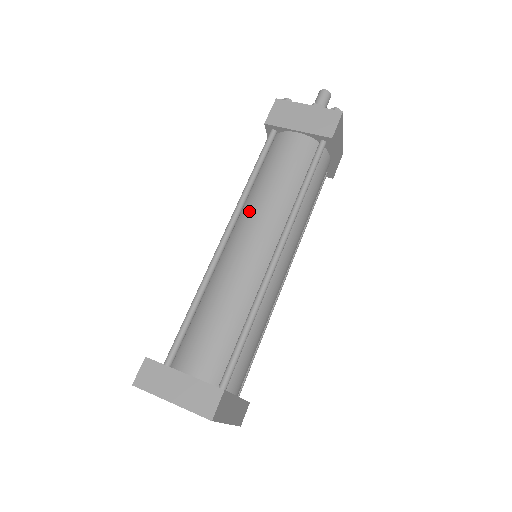
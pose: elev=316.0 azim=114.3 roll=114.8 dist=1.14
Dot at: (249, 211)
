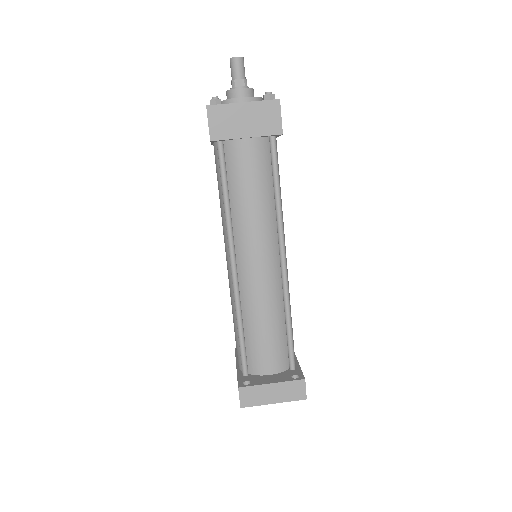
Dot at: (242, 235)
